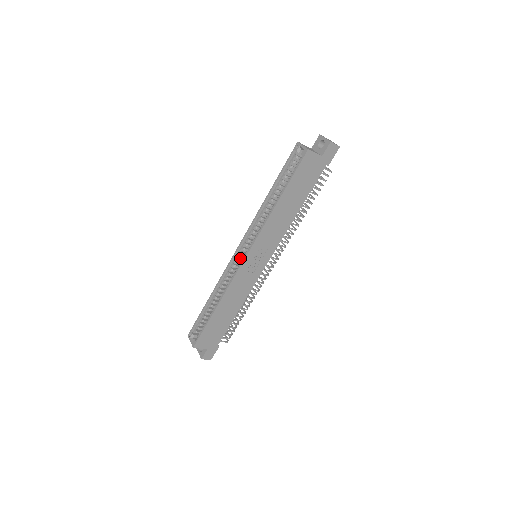
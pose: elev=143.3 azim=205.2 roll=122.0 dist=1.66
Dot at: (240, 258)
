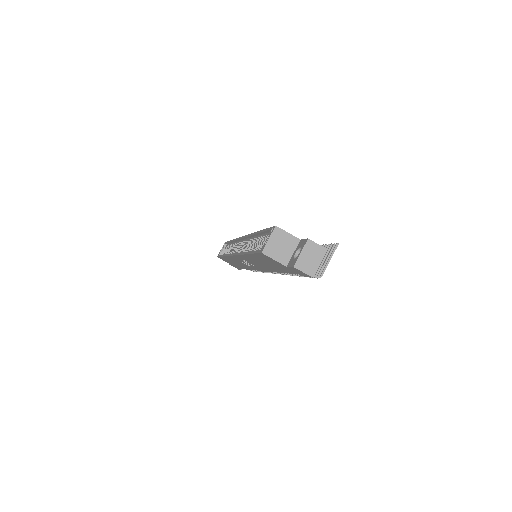
Dot at: (241, 246)
